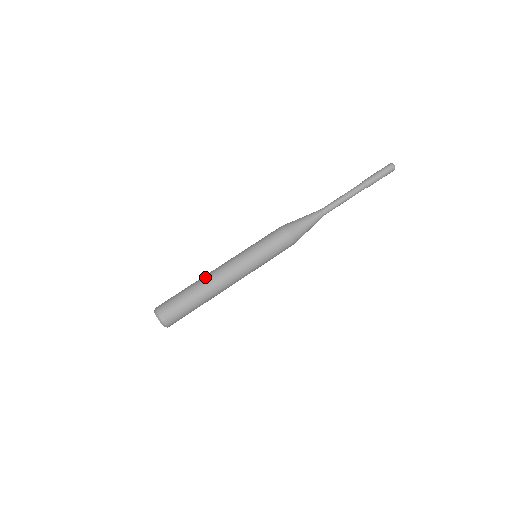
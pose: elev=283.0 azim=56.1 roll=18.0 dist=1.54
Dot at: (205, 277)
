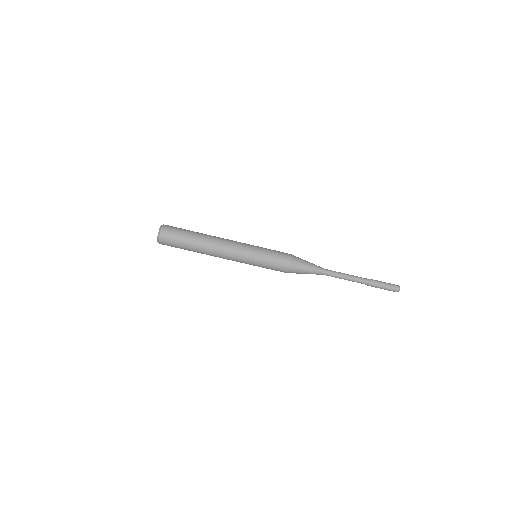
Dot at: (210, 246)
